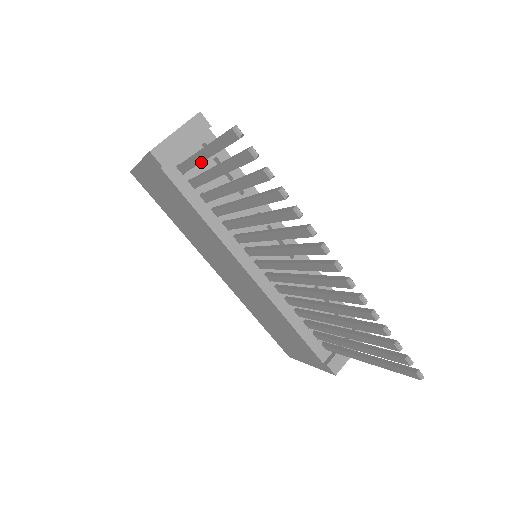
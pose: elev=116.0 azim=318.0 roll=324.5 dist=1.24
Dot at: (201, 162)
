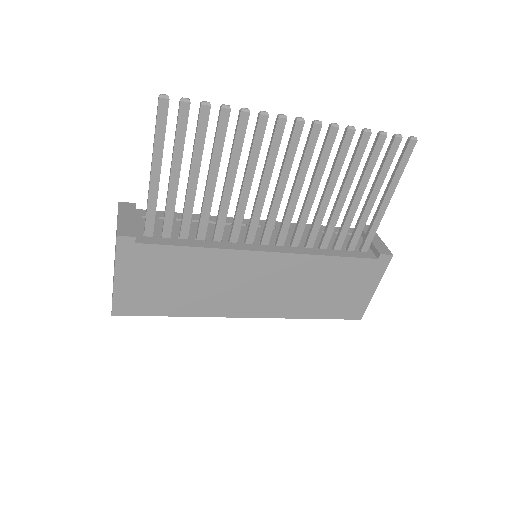
Dot at: (158, 186)
